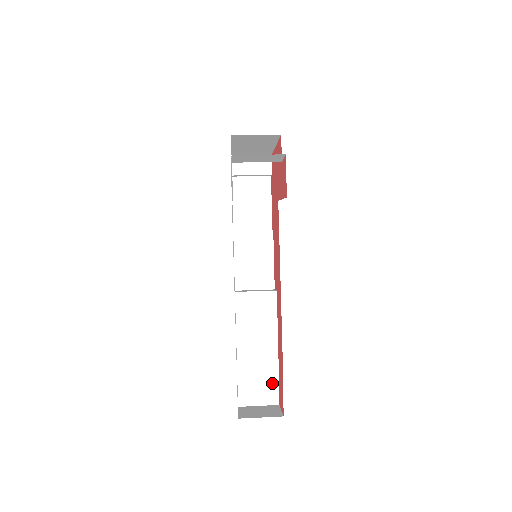
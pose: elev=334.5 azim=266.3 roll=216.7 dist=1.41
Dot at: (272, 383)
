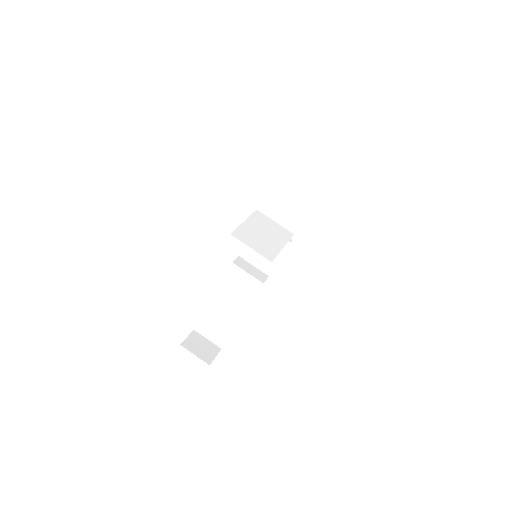
Dot at: (224, 334)
